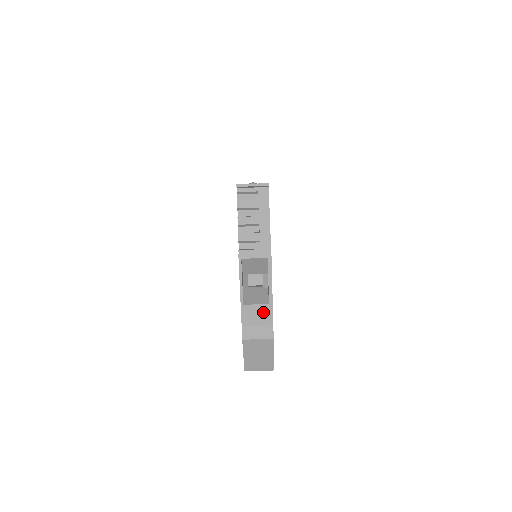
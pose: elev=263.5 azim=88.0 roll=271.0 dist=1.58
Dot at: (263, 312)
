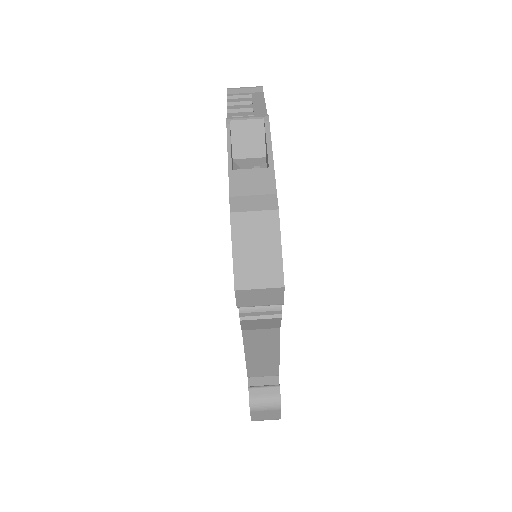
Dot at: (261, 178)
